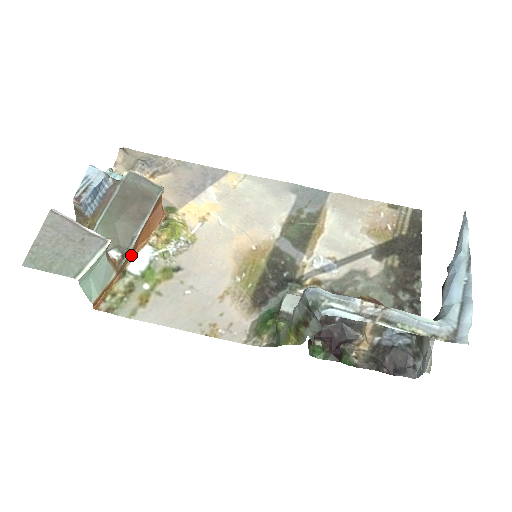
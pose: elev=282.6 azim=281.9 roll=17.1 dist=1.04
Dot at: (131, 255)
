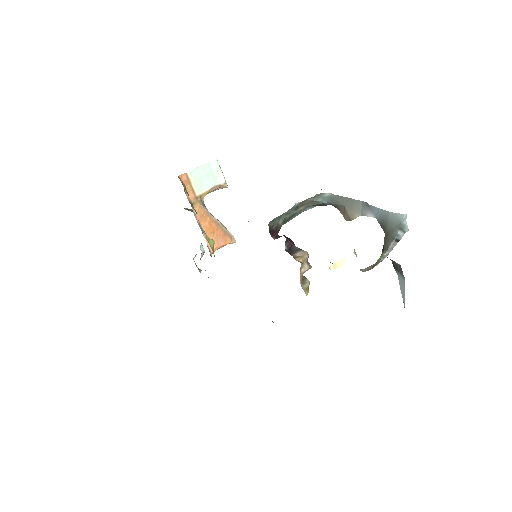
Dot at: (199, 214)
